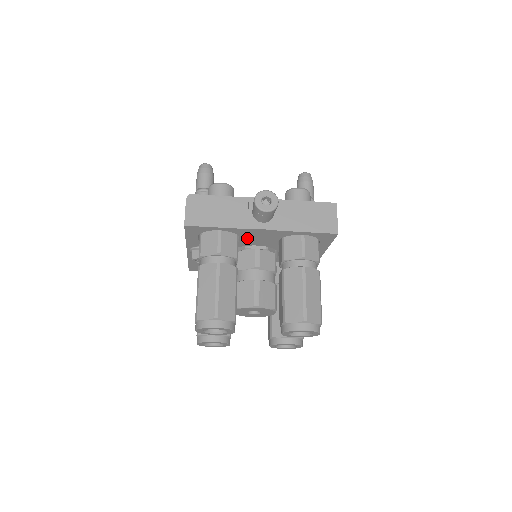
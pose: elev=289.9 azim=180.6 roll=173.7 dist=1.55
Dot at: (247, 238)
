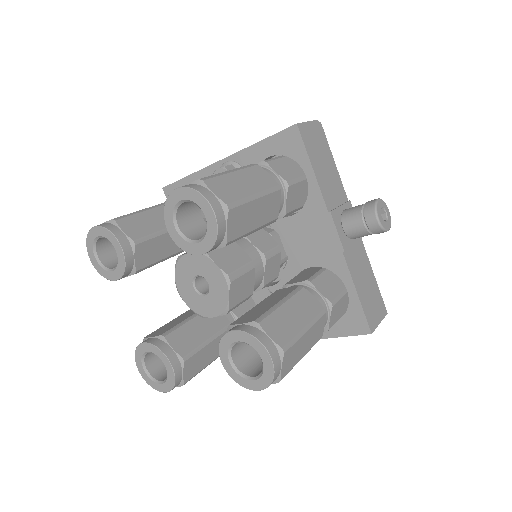
Dot at: (300, 223)
